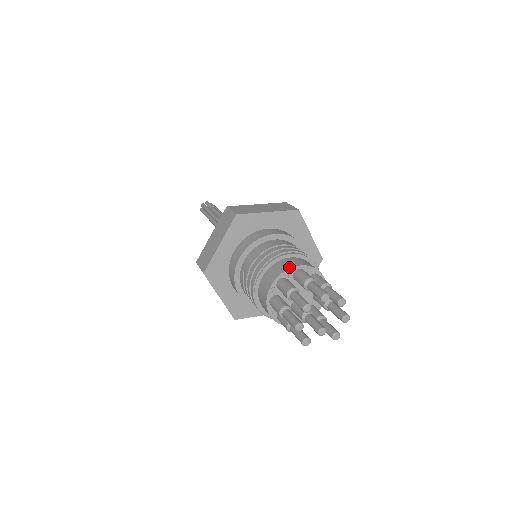
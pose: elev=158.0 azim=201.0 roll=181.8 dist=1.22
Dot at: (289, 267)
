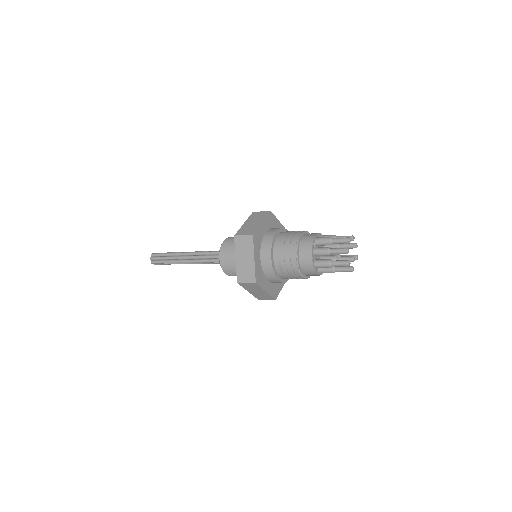
Dot at: (312, 241)
